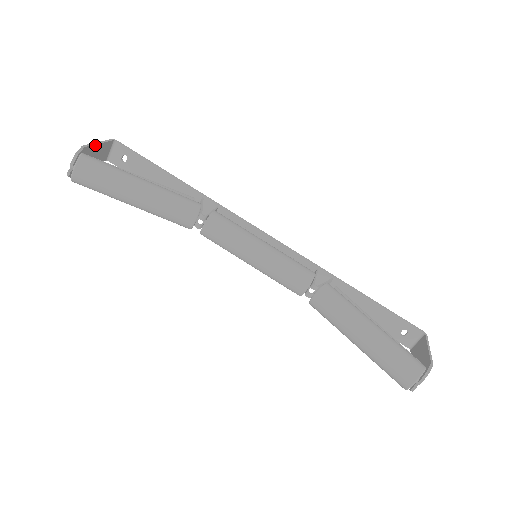
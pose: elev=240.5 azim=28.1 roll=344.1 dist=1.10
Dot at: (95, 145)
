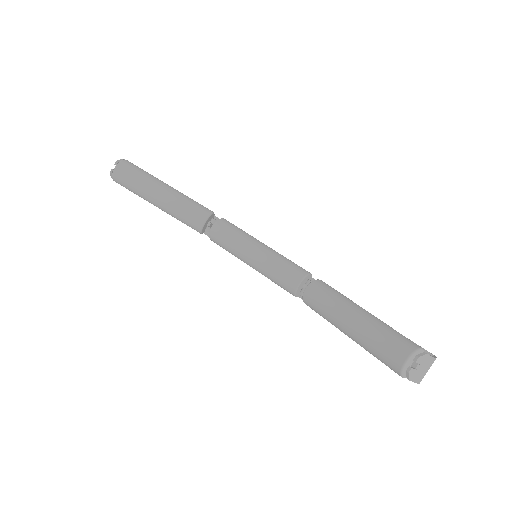
Dot at: occluded
